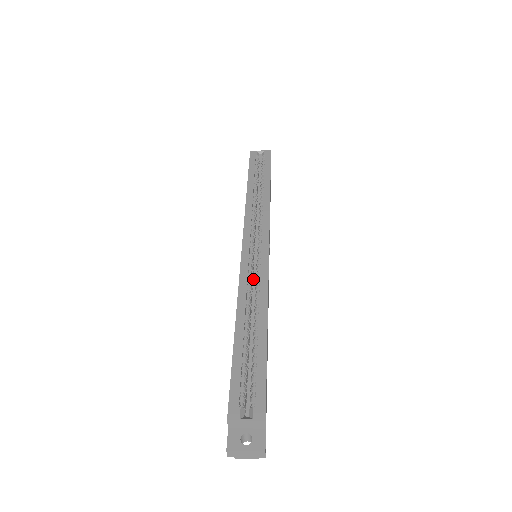
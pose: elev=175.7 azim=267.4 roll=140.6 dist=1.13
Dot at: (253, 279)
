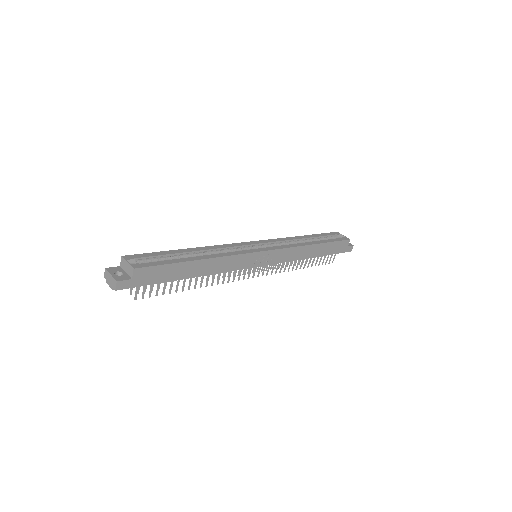
Dot at: occluded
